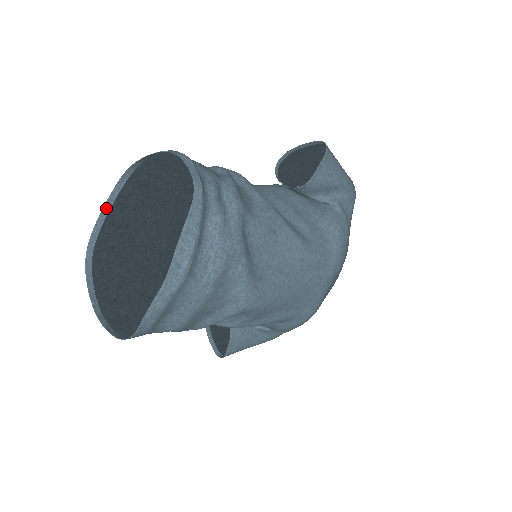
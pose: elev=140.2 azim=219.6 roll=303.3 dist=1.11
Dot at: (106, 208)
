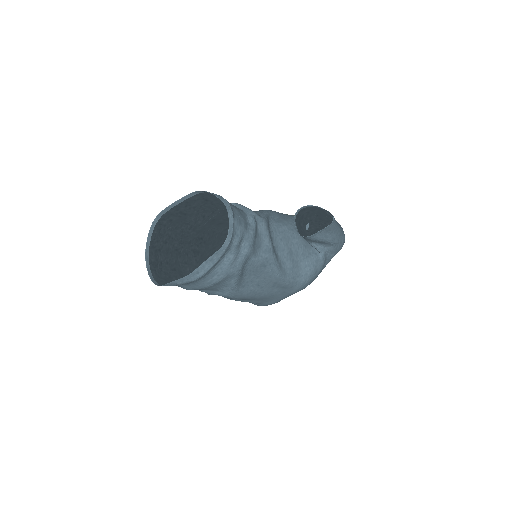
Dot at: (178, 202)
